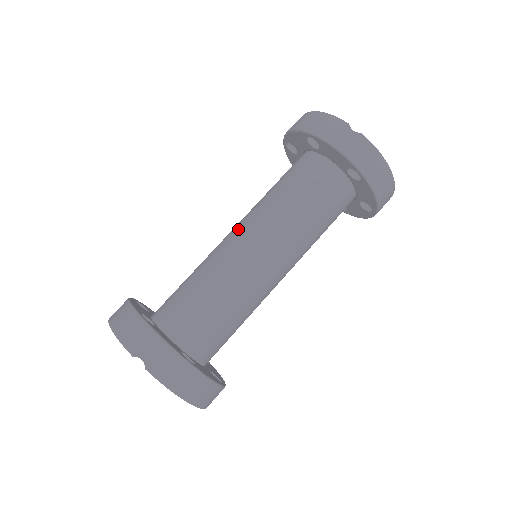
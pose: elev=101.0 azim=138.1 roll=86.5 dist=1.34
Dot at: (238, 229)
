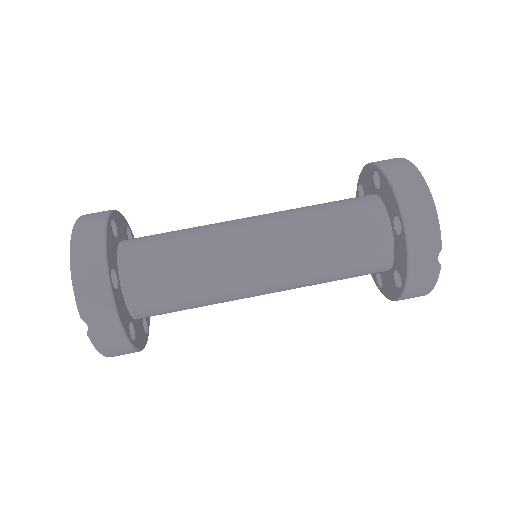
Dot at: (261, 239)
